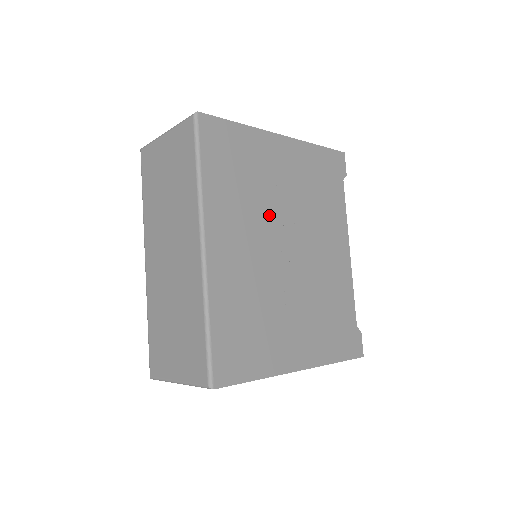
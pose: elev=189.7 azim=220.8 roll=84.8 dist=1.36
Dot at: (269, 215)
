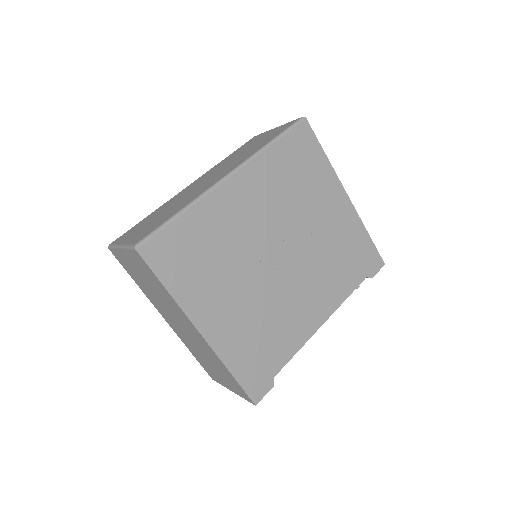
Dot at: (289, 220)
